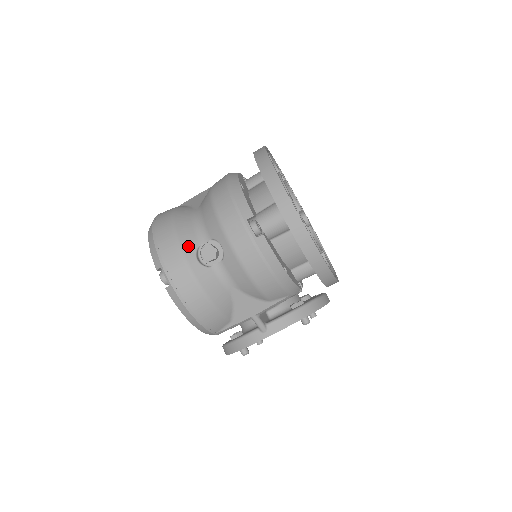
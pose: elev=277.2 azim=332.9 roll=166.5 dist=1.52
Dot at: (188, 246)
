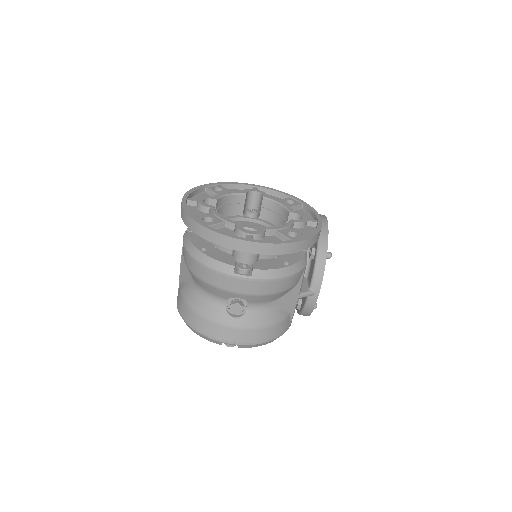
Dot at: (220, 317)
